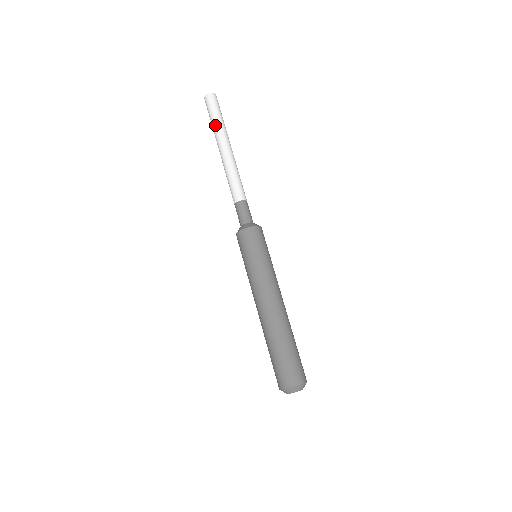
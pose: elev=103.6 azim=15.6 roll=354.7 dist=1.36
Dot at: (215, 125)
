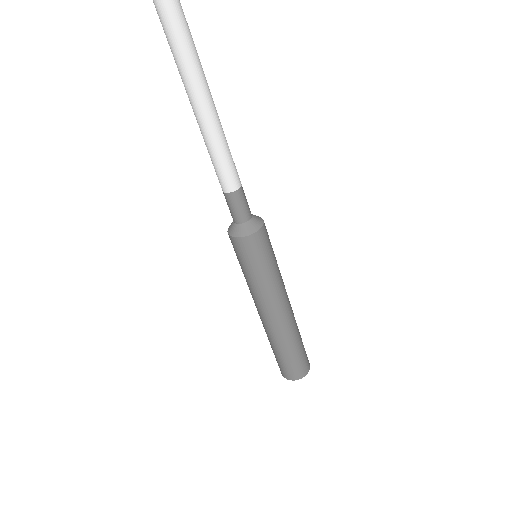
Dot at: (172, 52)
